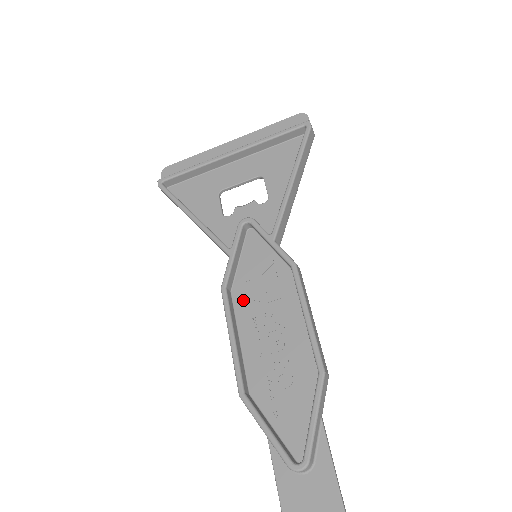
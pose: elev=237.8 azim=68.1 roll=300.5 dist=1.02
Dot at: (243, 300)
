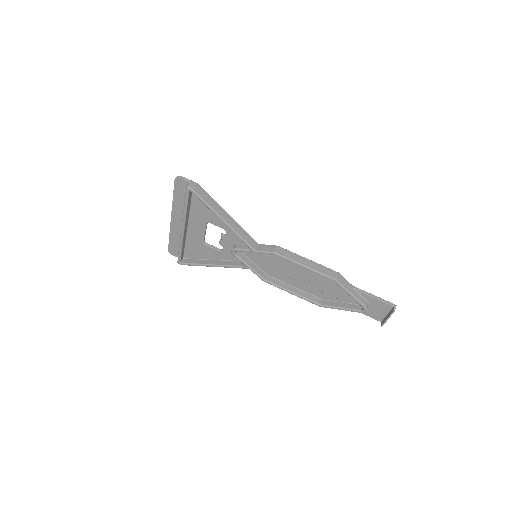
Dot at: (276, 274)
